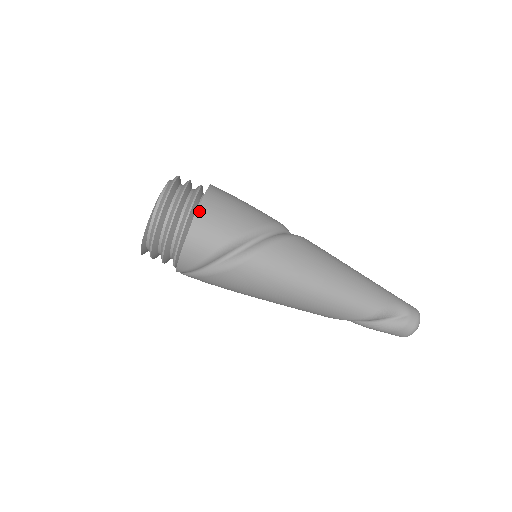
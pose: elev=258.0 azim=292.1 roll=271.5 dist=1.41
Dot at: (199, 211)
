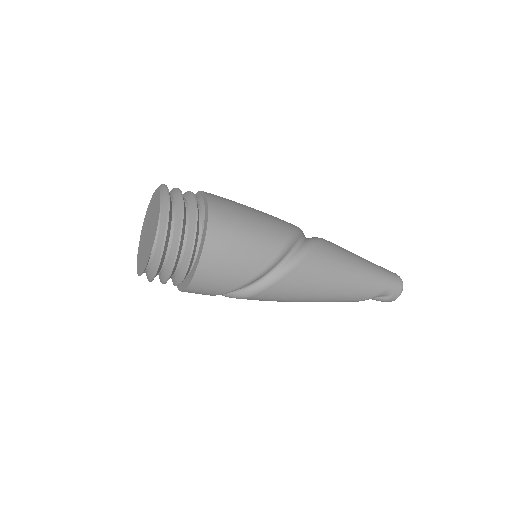
Dot at: (196, 276)
